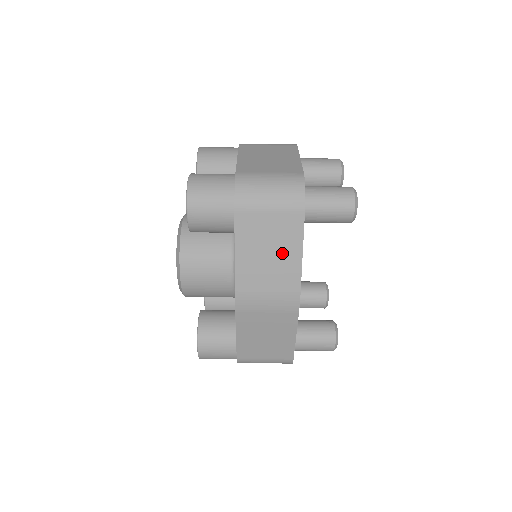
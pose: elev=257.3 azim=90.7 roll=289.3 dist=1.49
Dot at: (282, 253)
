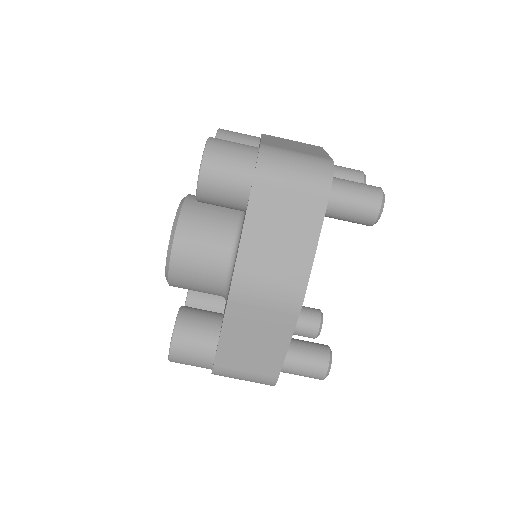
Dot at: (295, 238)
